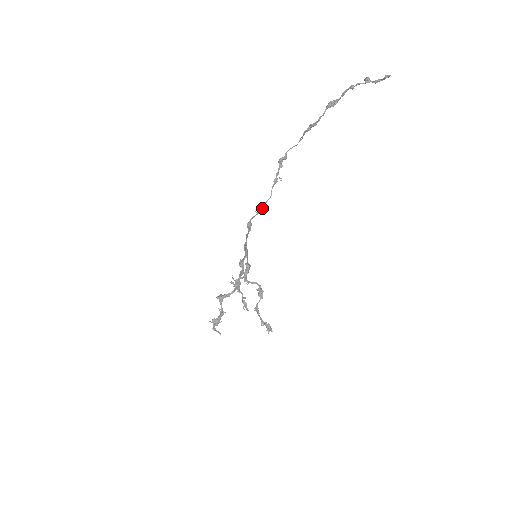
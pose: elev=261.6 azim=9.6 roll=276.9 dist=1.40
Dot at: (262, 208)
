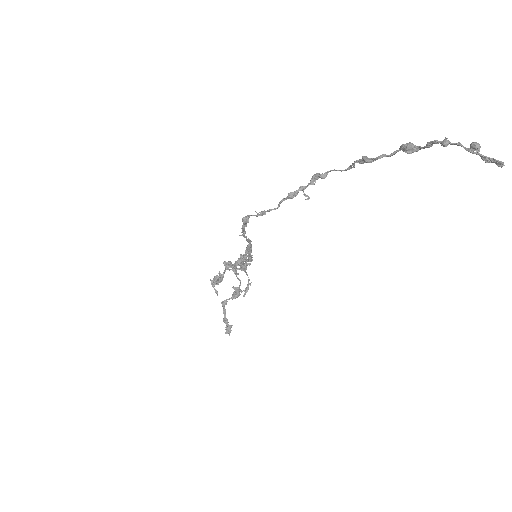
Dot at: (261, 213)
